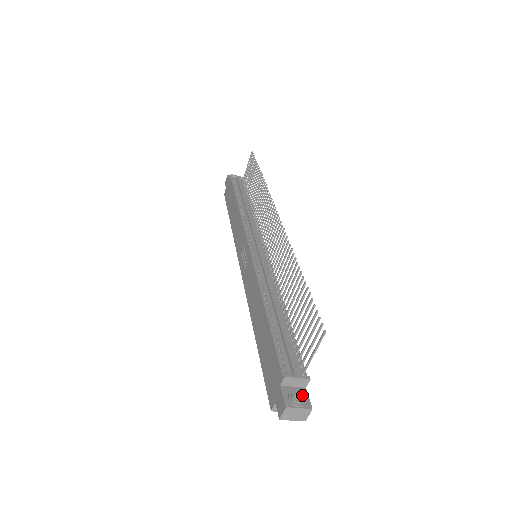
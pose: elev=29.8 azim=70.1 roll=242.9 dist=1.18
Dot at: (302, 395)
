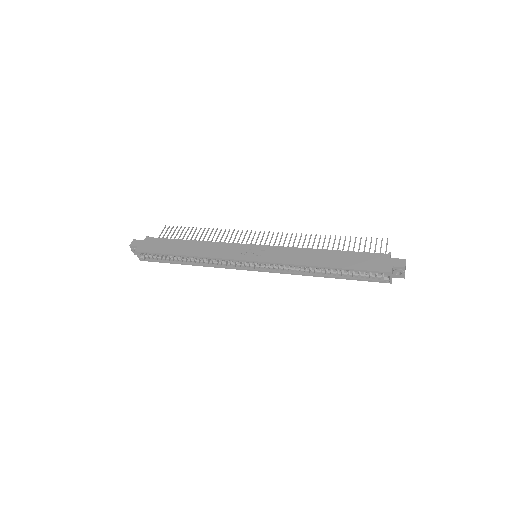
Dot at: occluded
